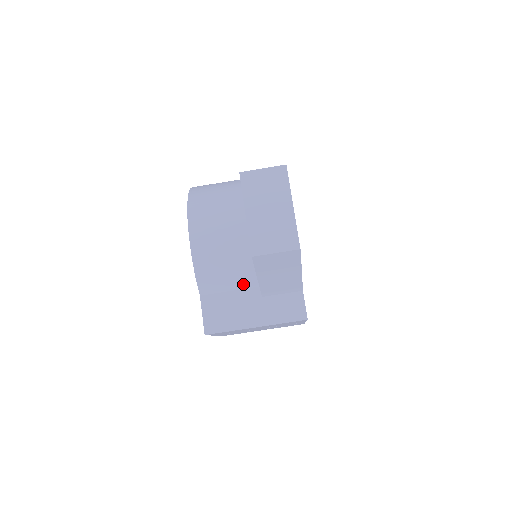
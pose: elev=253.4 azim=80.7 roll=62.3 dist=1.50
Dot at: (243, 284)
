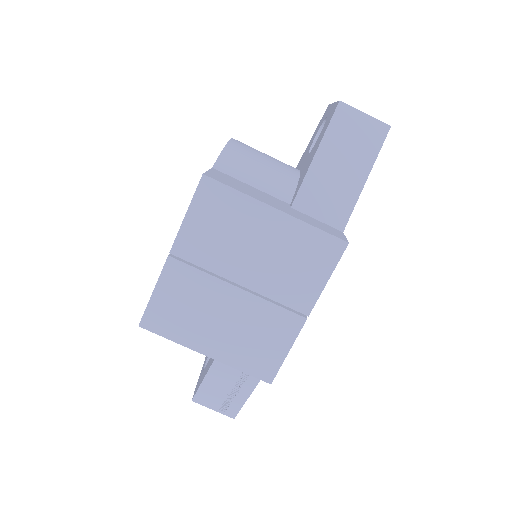
Dot at: (272, 189)
